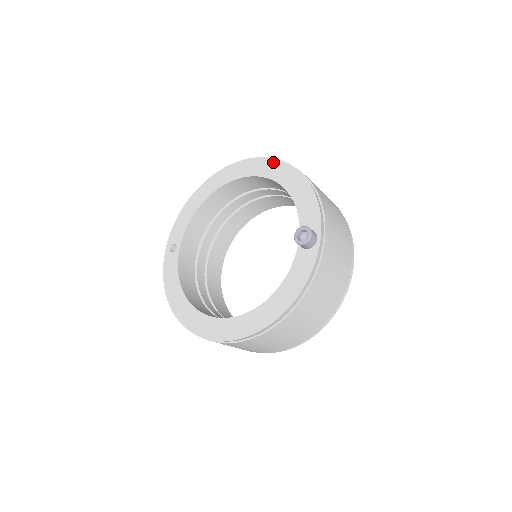
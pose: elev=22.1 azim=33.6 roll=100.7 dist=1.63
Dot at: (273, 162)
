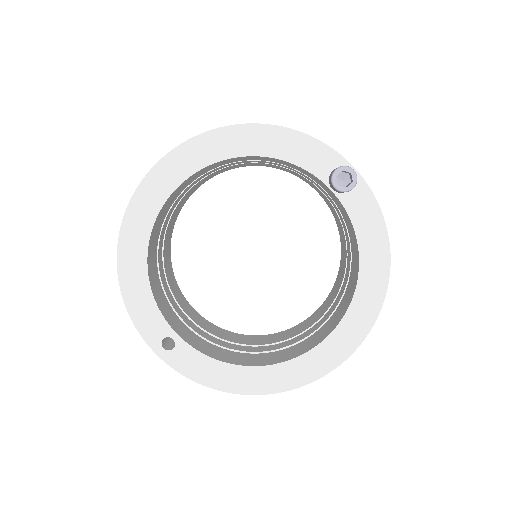
Dot at: (200, 141)
